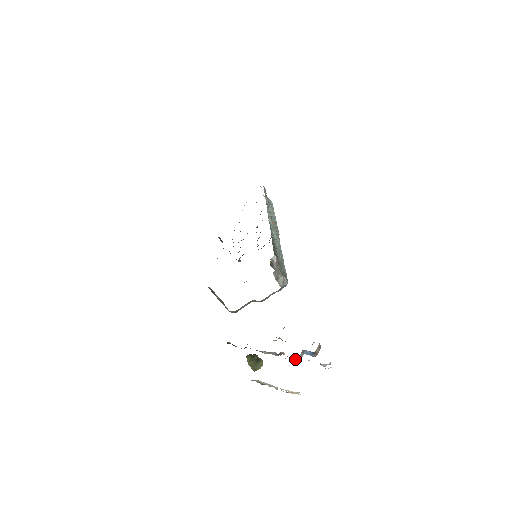
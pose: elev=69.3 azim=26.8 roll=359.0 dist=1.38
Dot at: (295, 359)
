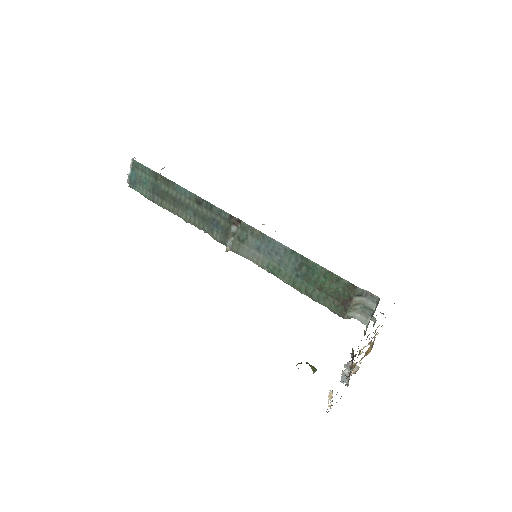
Dot at: (344, 374)
